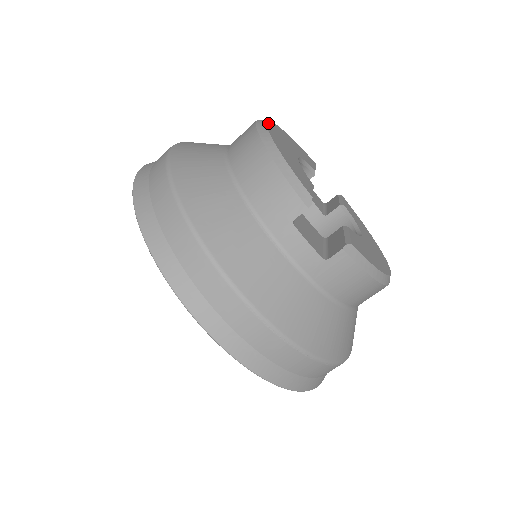
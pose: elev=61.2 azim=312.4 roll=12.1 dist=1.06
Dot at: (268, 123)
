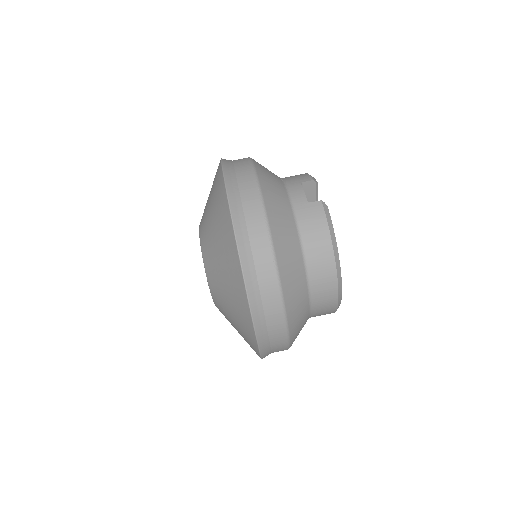
Dot at: occluded
